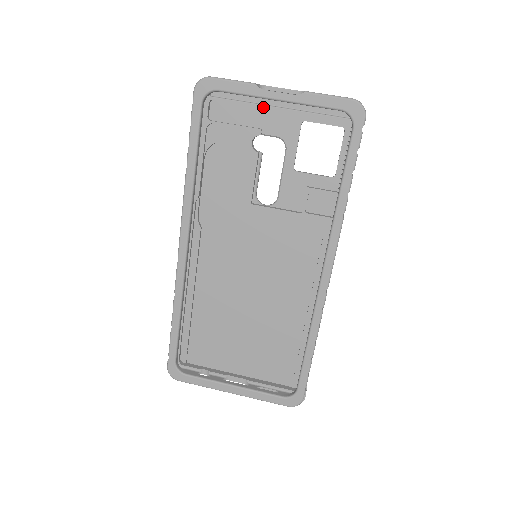
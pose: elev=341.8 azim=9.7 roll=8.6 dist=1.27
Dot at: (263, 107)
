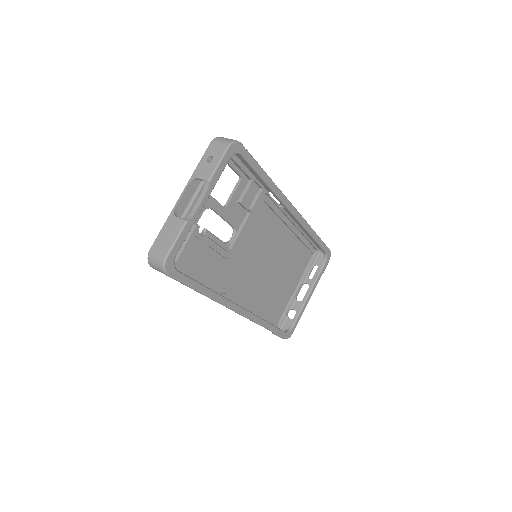
Dot at: occluded
